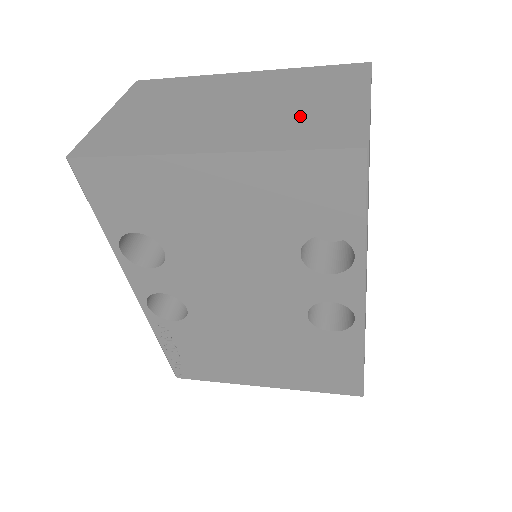
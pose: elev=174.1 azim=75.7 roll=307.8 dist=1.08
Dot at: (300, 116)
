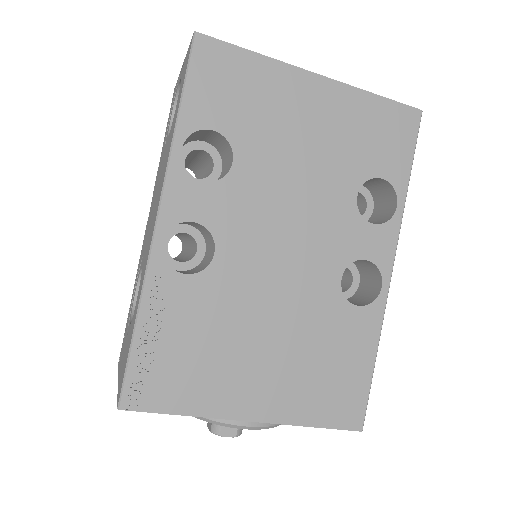
Dot at: occluded
